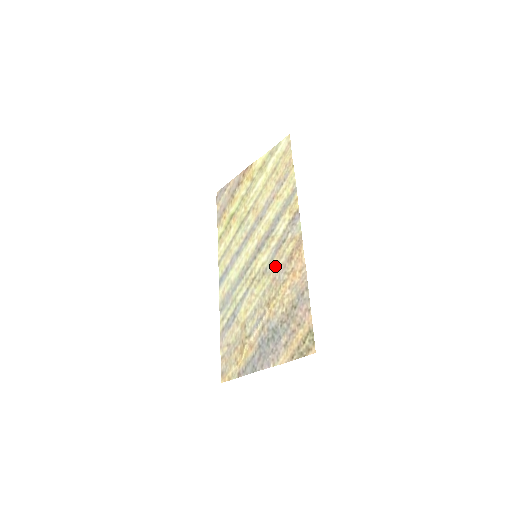
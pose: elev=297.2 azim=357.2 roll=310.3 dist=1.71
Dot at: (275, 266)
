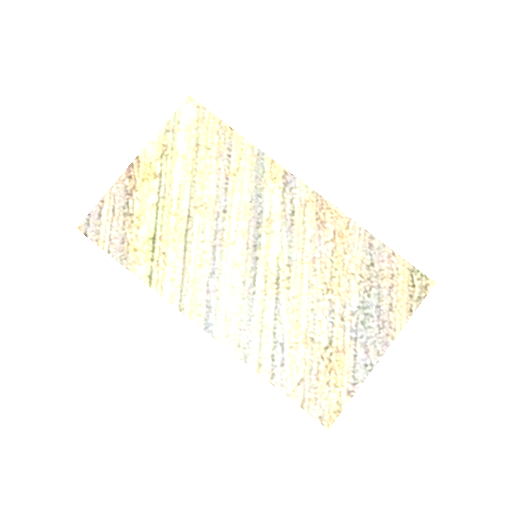
Dot at: (303, 246)
